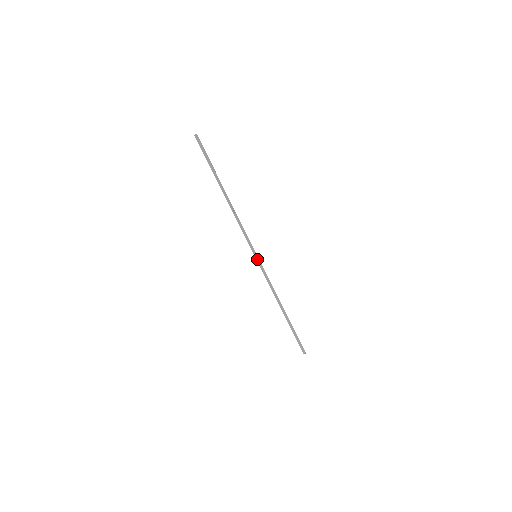
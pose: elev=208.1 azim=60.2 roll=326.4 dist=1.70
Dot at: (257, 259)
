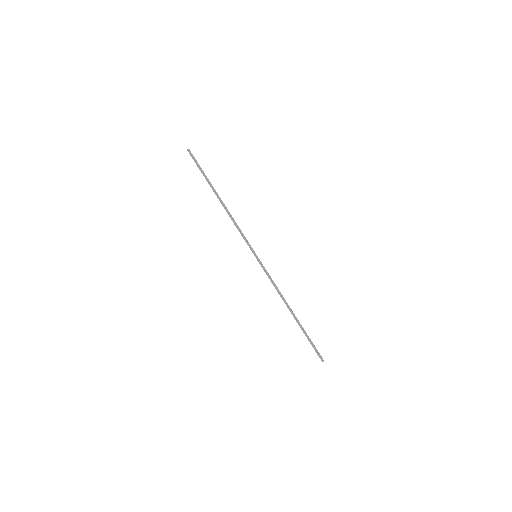
Dot at: (257, 259)
